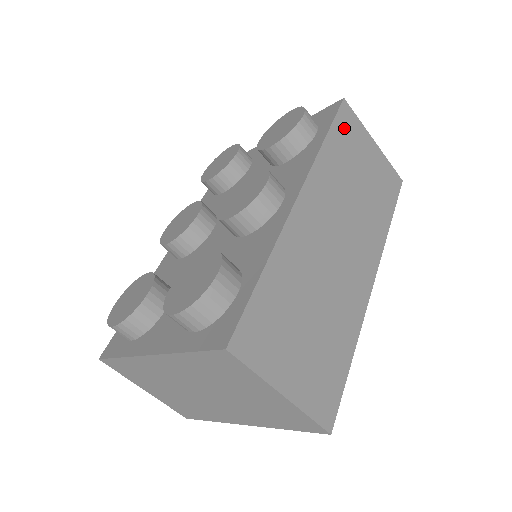
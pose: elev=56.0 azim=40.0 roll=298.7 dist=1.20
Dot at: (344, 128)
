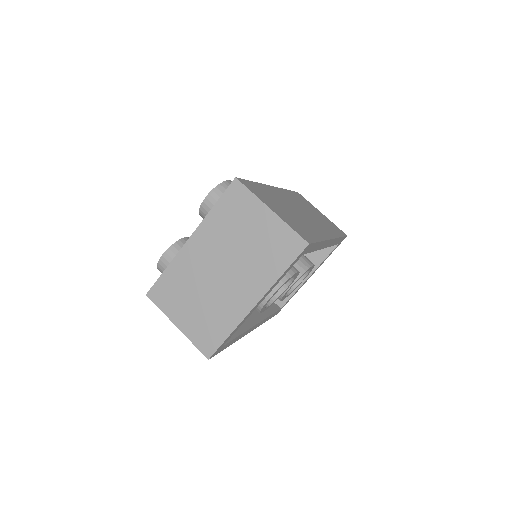
Dot at: (300, 197)
